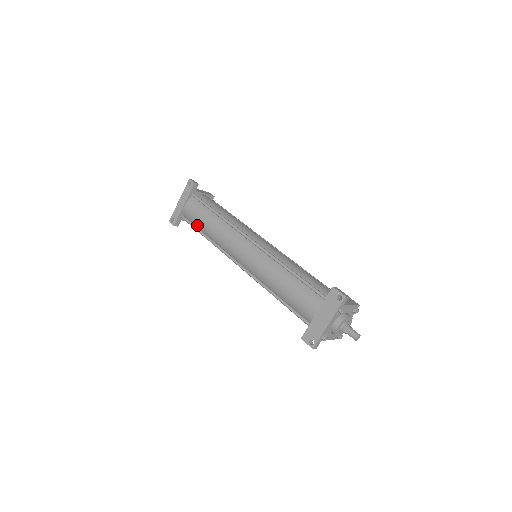
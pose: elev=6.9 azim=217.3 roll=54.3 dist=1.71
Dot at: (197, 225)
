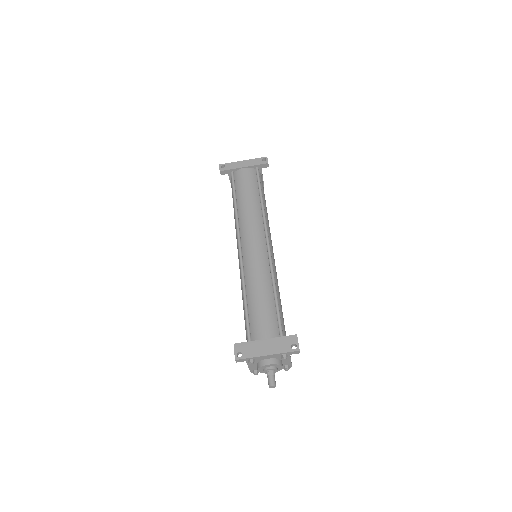
Dot at: (238, 190)
